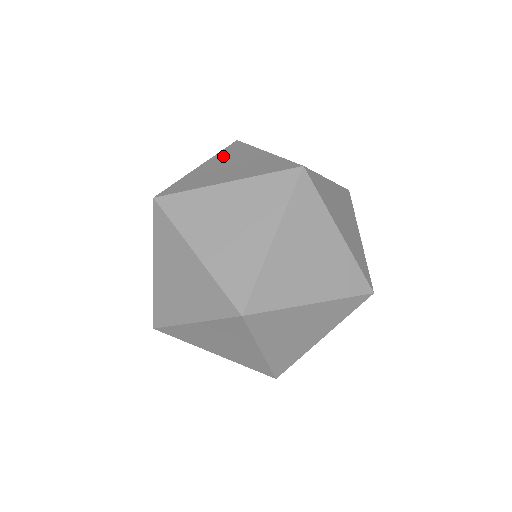
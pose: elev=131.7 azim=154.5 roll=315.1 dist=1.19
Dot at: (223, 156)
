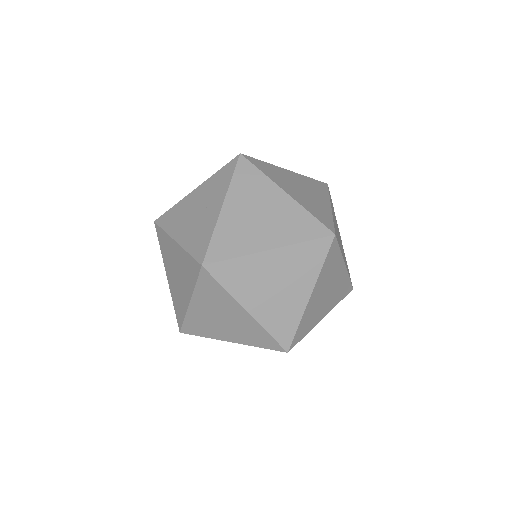
Dot at: occluded
